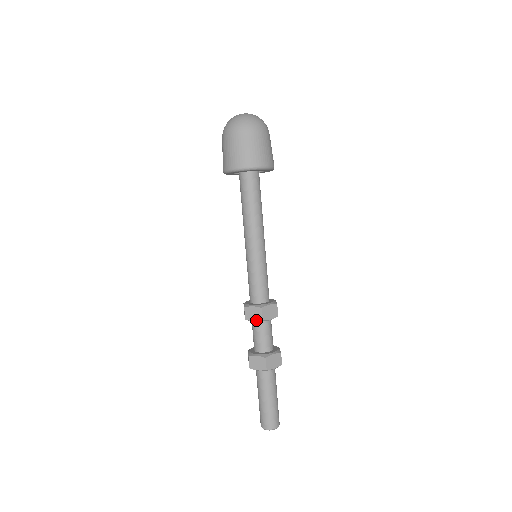
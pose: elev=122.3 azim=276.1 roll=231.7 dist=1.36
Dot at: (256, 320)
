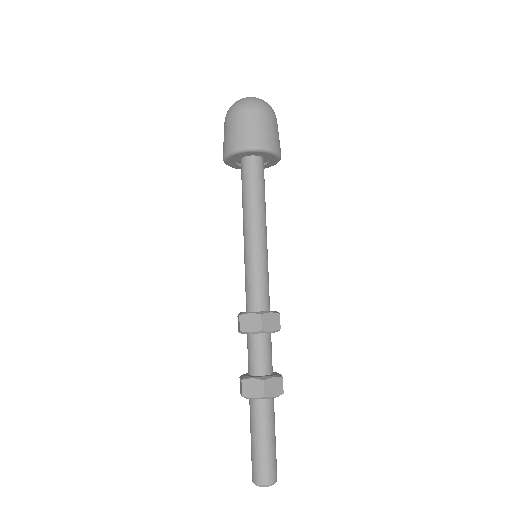
Dot at: (254, 331)
